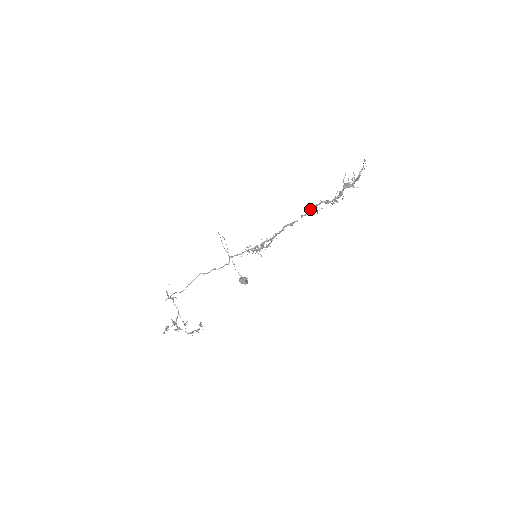
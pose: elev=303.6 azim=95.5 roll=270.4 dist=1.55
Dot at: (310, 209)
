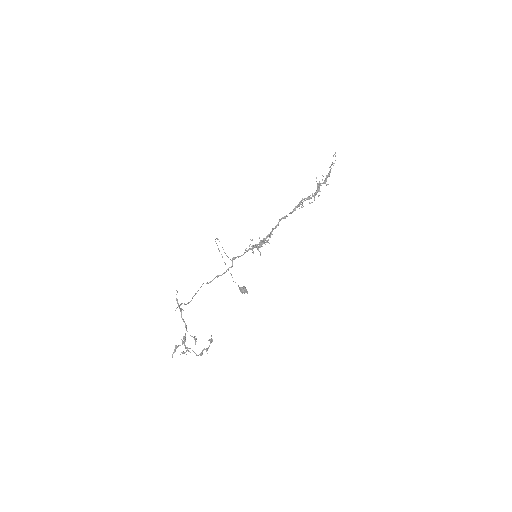
Dot at: occluded
